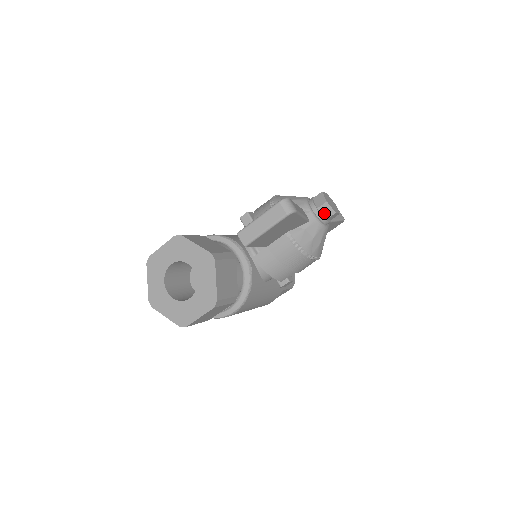
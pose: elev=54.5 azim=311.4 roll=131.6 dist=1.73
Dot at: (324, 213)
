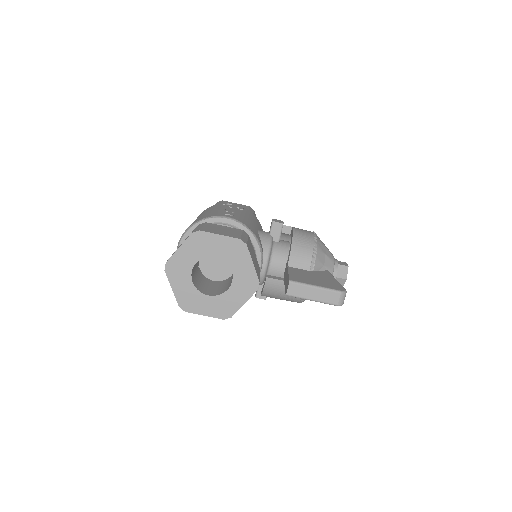
Dot at: occluded
